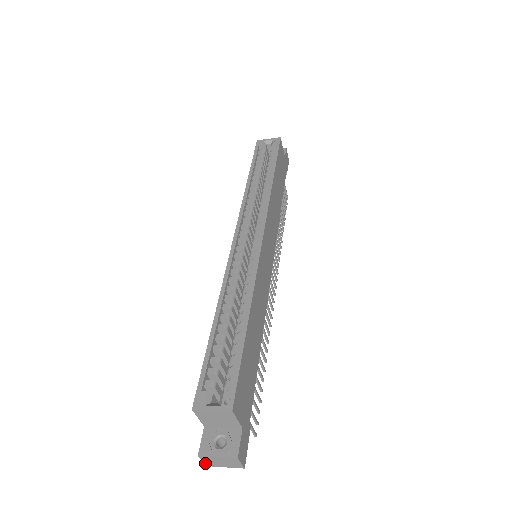
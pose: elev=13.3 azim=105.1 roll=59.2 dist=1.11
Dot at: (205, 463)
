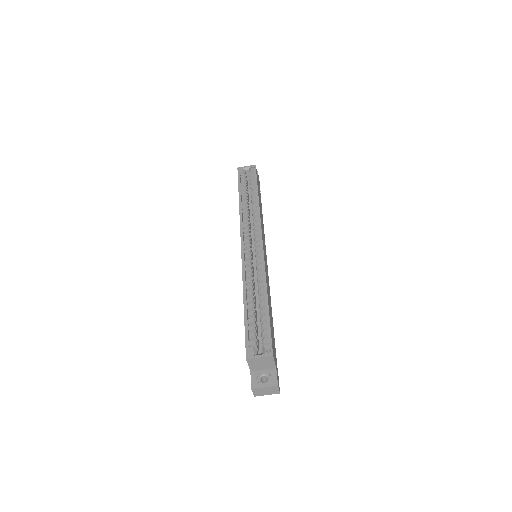
Dot at: (254, 394)
